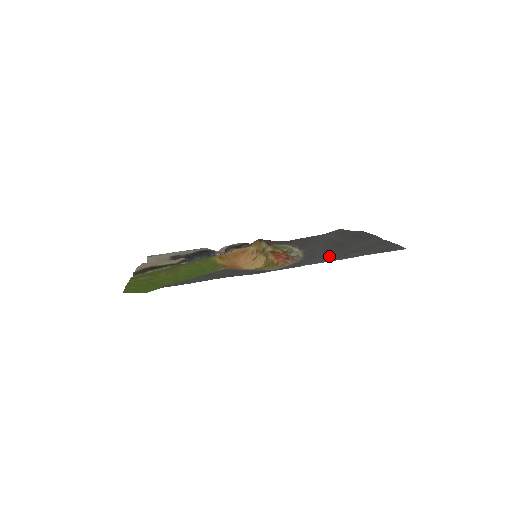
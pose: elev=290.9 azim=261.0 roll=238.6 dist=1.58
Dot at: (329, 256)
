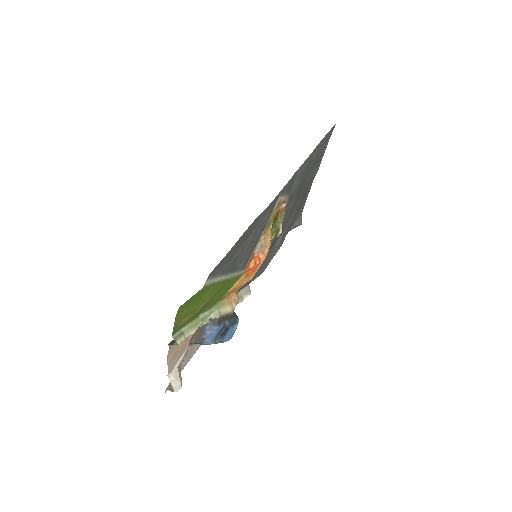
Dot at: (302, 177)
